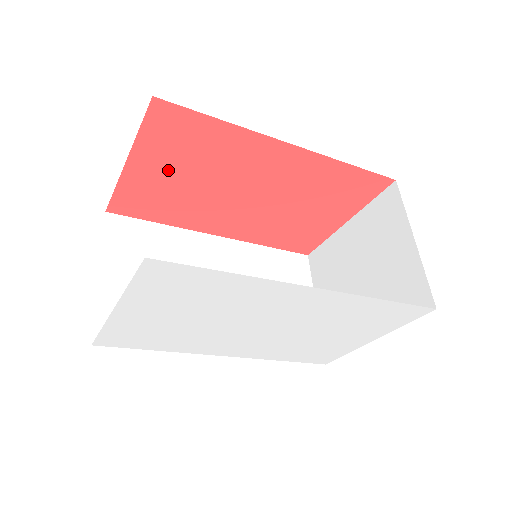
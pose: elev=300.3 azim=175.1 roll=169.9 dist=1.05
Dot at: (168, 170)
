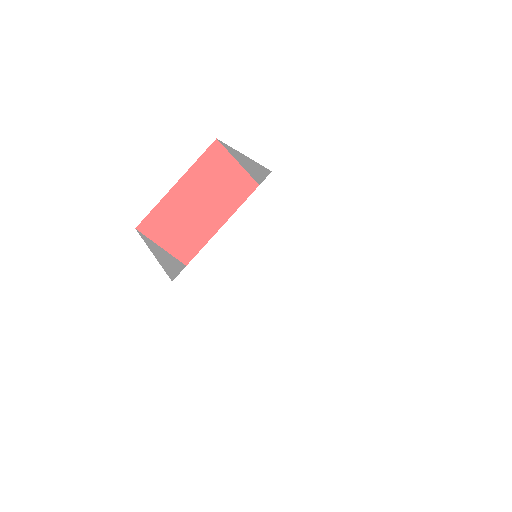
Dot at: (197, 198)
